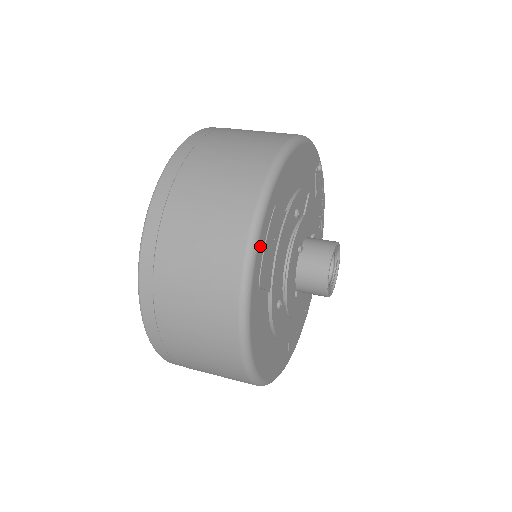
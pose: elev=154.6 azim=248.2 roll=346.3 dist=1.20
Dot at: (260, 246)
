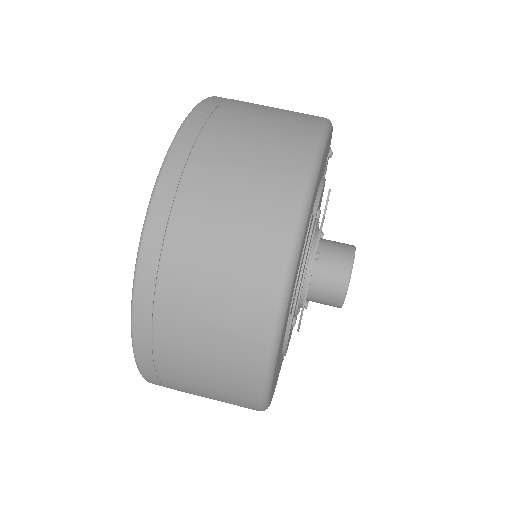
Dot at: (297, 266)
